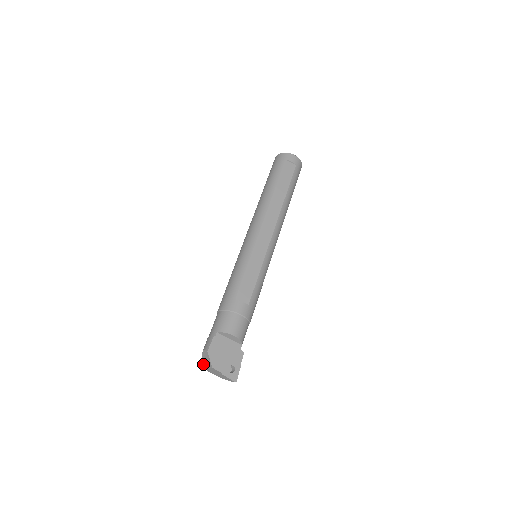
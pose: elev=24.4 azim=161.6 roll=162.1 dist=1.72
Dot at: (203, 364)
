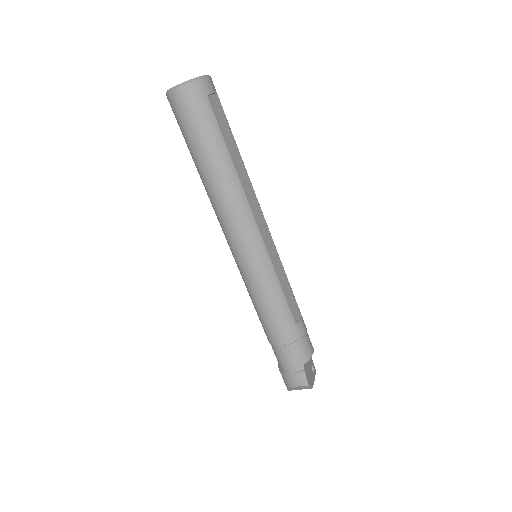
Dot at: occluded
